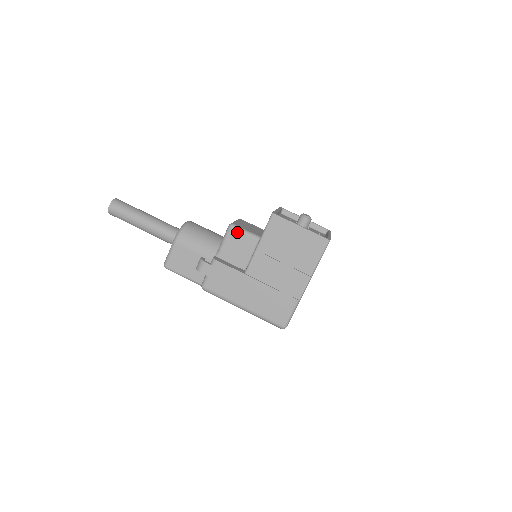
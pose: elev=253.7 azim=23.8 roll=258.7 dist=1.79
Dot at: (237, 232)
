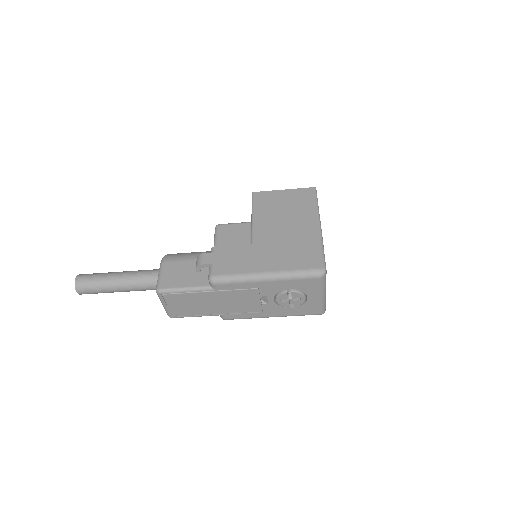
Dot at: (226, 226)
